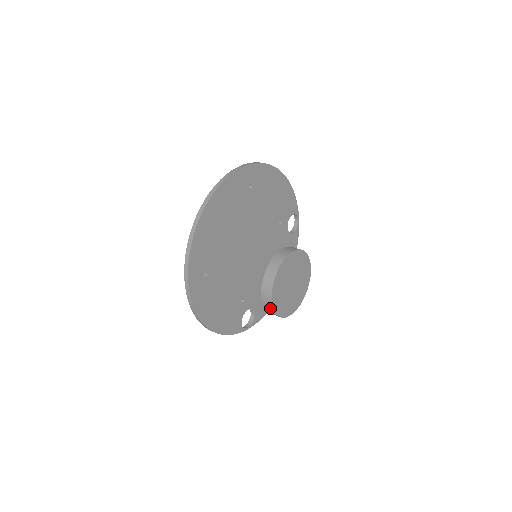
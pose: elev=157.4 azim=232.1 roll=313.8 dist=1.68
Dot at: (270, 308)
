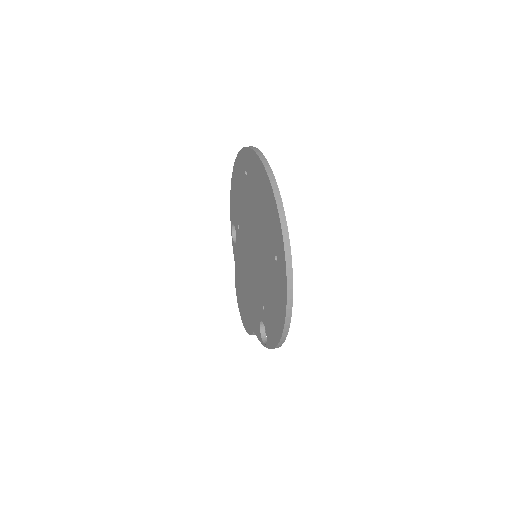
Dot at: occluded
